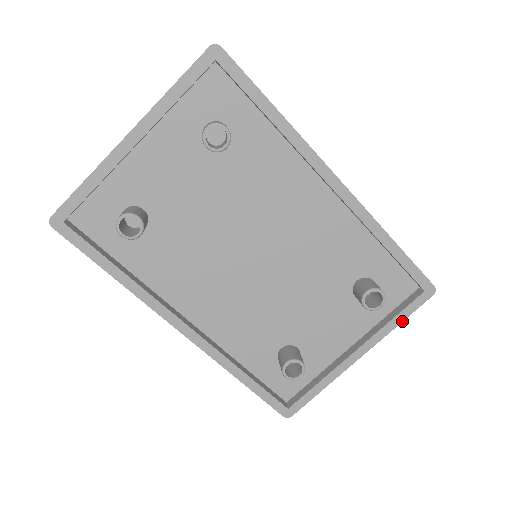
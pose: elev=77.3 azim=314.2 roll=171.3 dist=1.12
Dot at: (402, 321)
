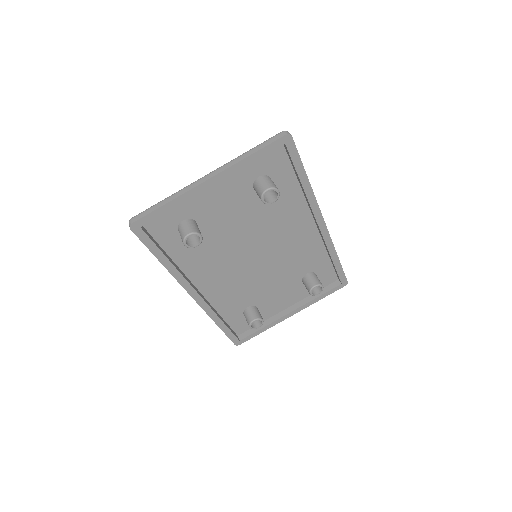
Dot at: occluded
